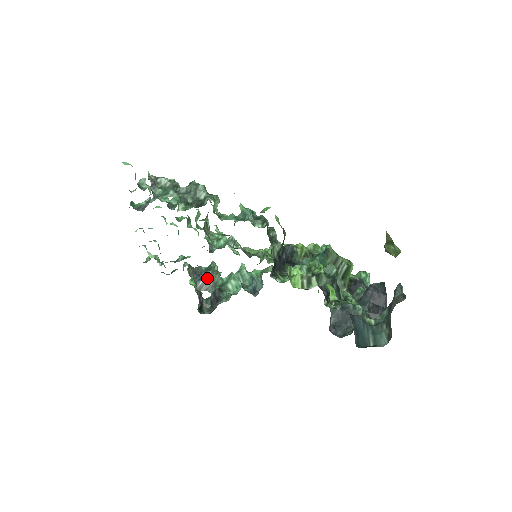
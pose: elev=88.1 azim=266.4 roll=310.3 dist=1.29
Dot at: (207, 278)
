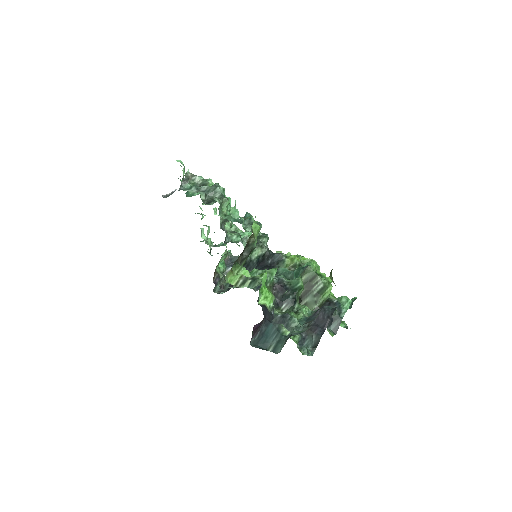
Dot at: occluded
